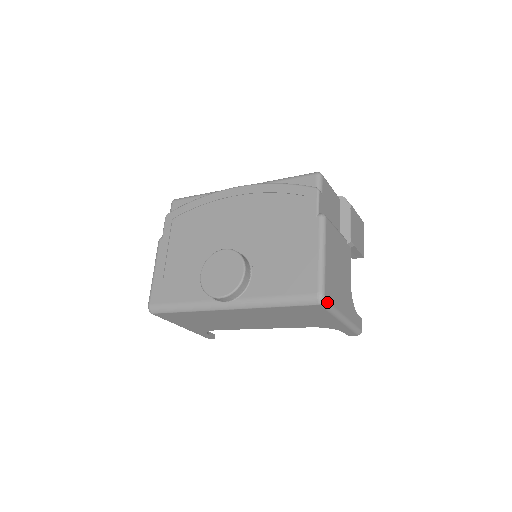
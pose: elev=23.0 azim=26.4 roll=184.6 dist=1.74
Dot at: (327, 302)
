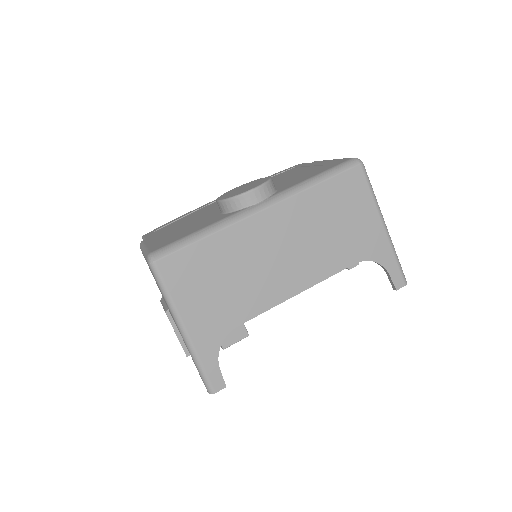
Dot at: (365, 169)
